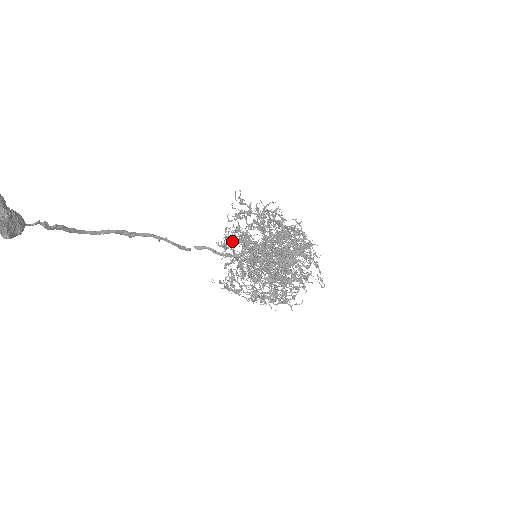
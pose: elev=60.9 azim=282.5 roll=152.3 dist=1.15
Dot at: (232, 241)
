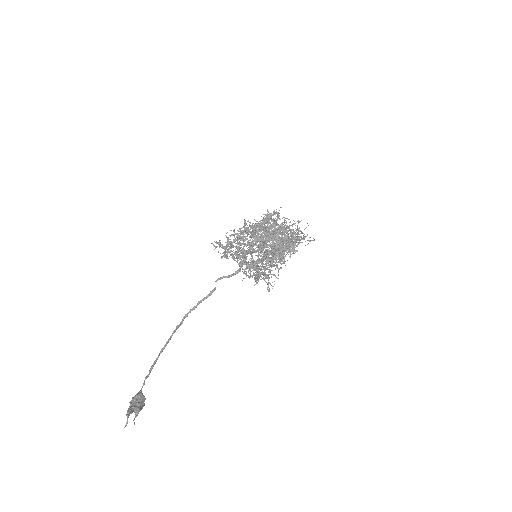
Dot at: occluded
